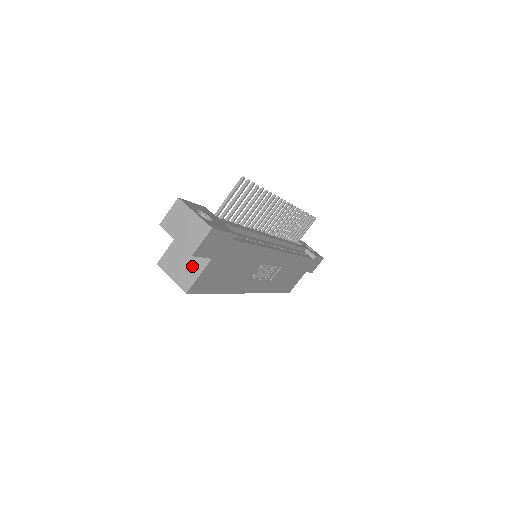
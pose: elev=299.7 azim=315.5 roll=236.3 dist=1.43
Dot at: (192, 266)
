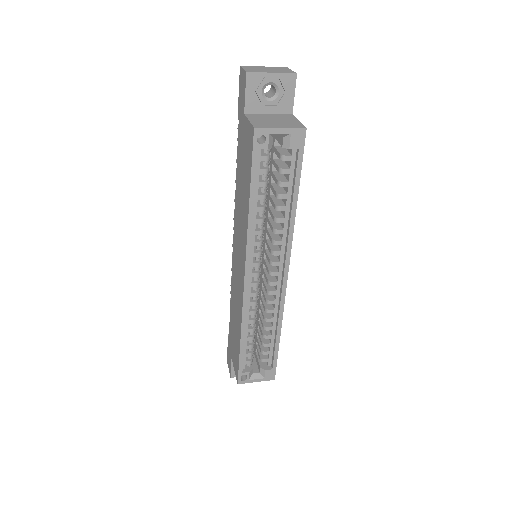
Dot at: (285, 119)
